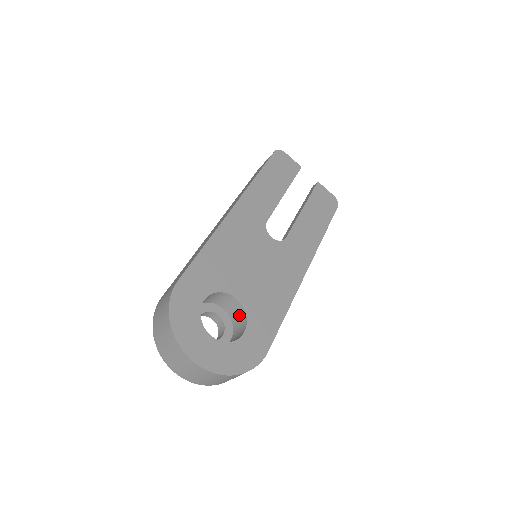
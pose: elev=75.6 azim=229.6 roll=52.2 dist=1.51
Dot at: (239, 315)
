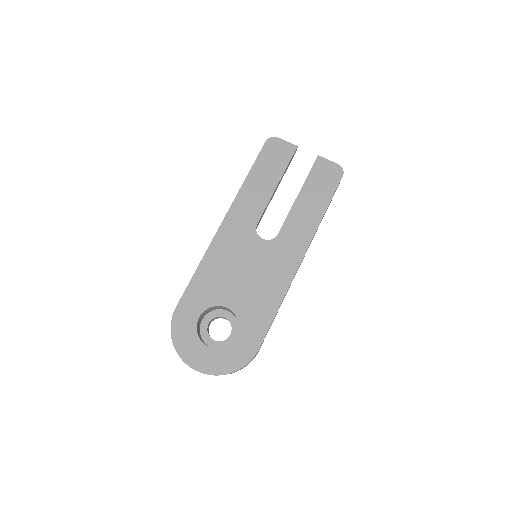
Dot at: occluded
